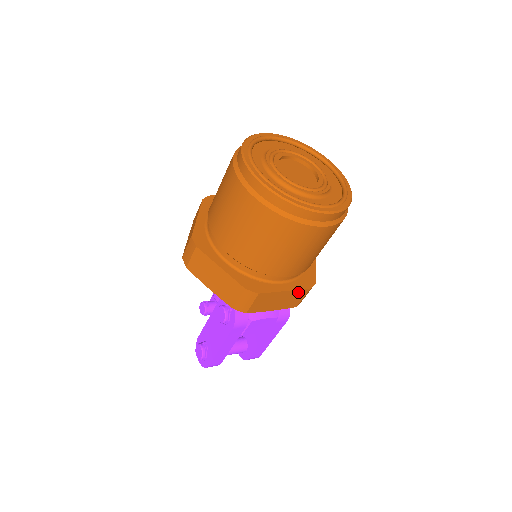
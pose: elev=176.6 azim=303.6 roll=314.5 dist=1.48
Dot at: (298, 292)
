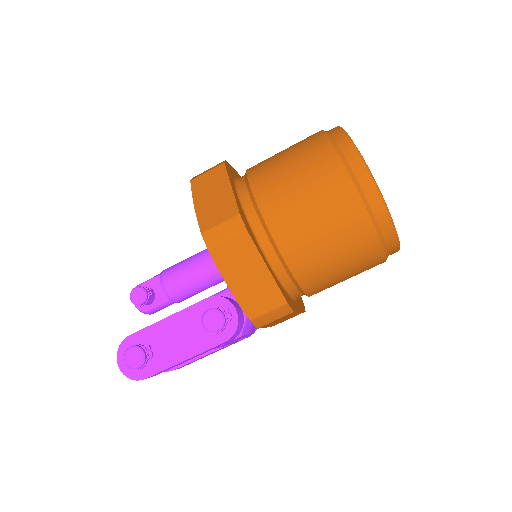
Dot at: (299, 313)
